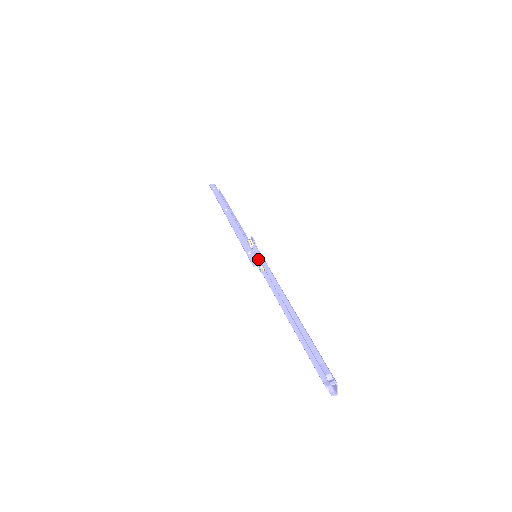
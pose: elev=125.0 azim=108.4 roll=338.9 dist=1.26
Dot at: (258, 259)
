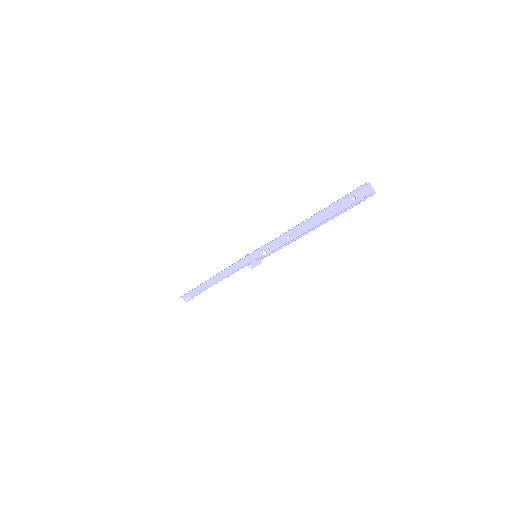
Dot at: (259, 257)
